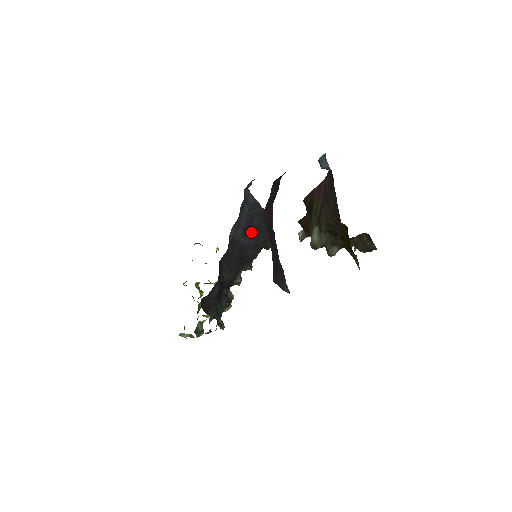
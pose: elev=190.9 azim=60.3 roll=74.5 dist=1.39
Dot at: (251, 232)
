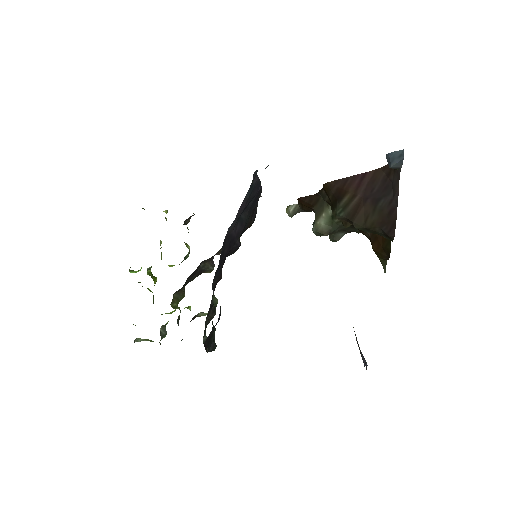
Dot at: (243, 218)
